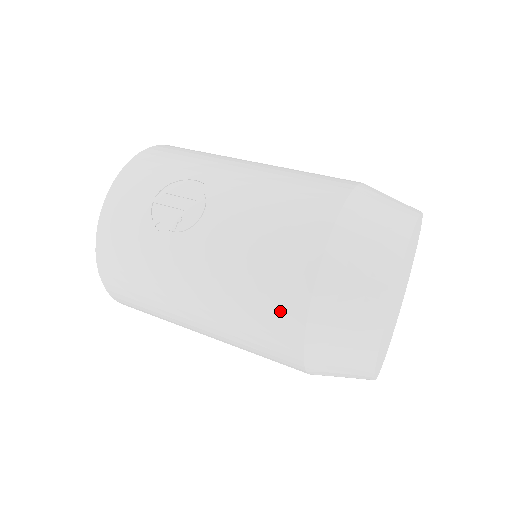
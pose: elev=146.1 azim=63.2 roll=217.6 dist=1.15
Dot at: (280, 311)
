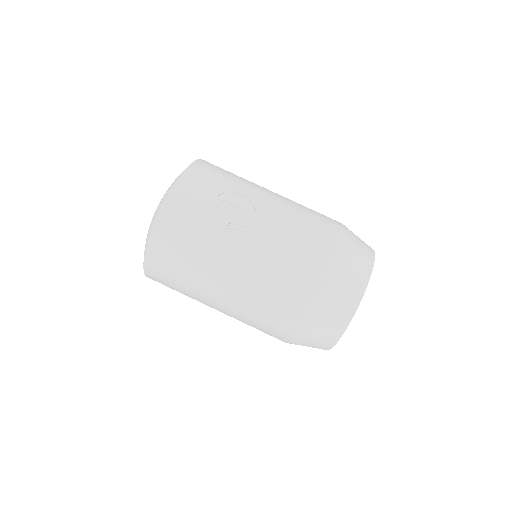
Dot at: (295, 295)
